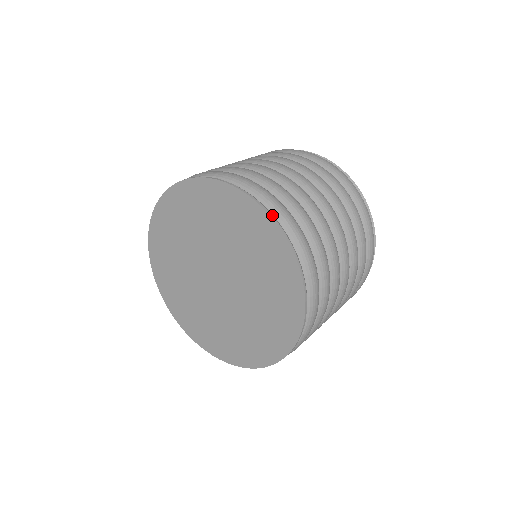
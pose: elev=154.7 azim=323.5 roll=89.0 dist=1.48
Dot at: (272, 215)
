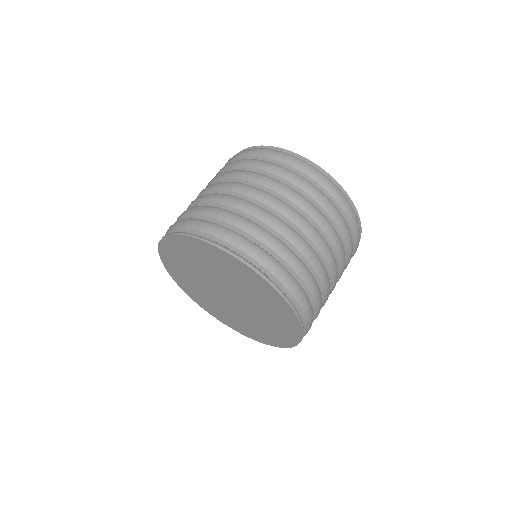
Dot at: (195, 236)
